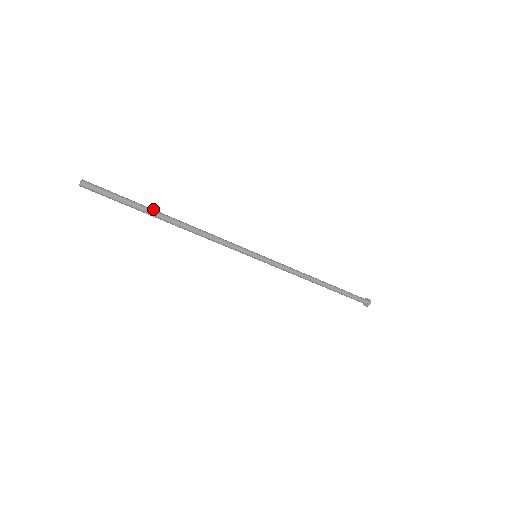
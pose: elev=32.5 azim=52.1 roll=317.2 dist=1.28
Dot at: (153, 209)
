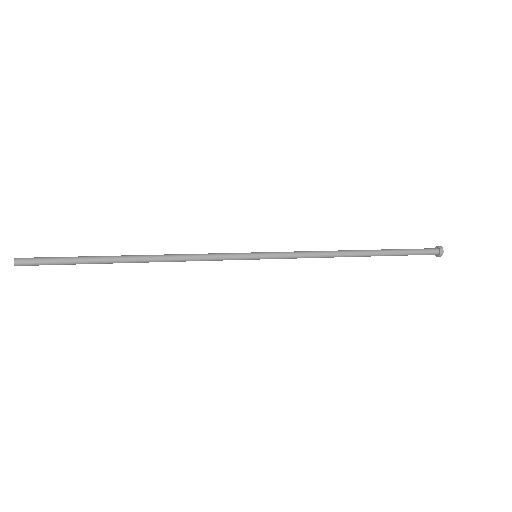
Dot at: (106, 258)
